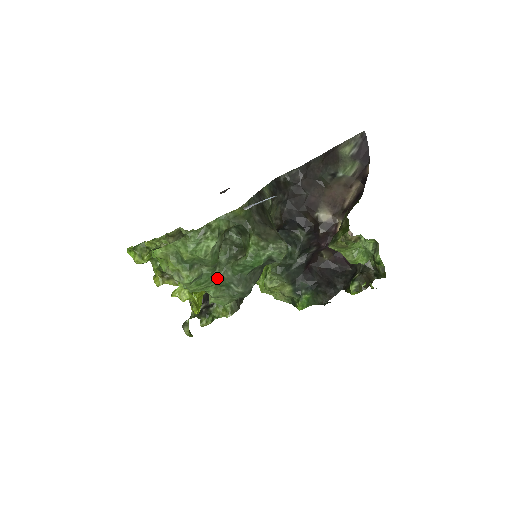
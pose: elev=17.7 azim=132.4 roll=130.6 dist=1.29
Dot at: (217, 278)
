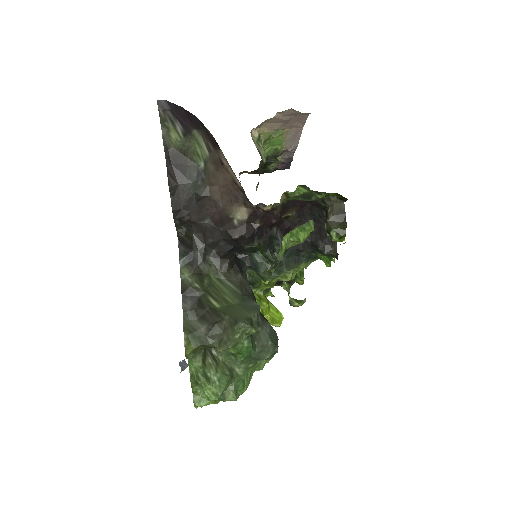
Dot at: (246, 369)
